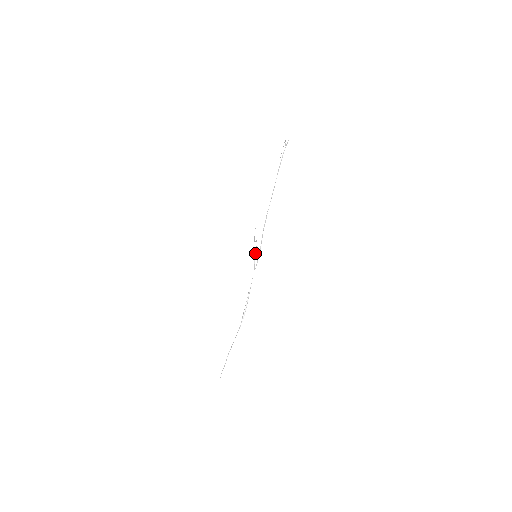
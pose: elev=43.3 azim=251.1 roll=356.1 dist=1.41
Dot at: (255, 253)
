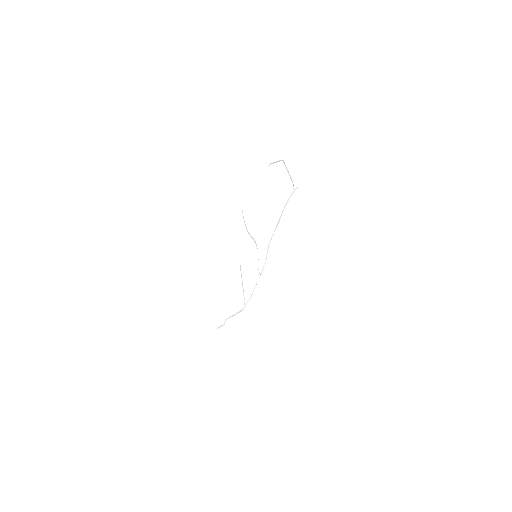
Dot at: (257, 257)
